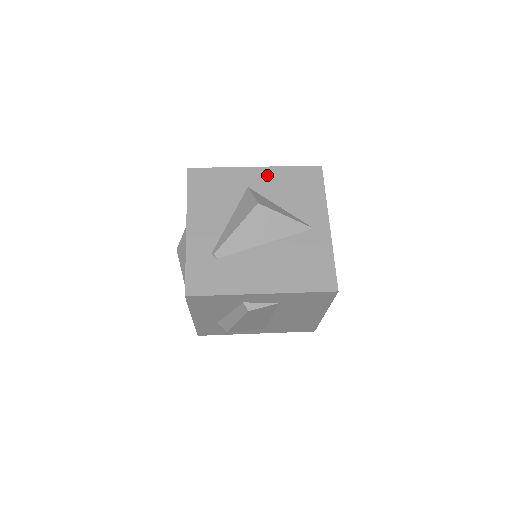
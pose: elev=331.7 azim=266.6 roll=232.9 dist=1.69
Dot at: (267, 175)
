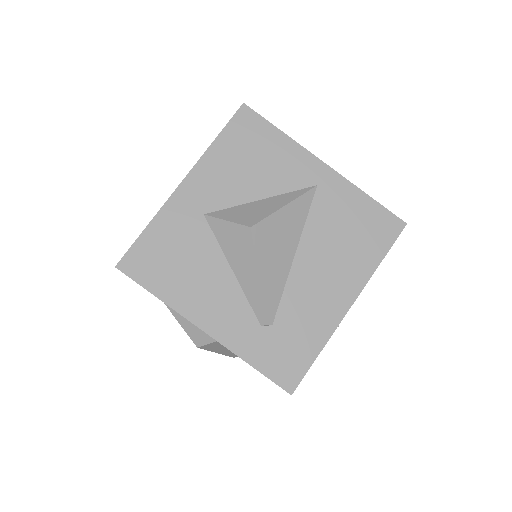
Dot at: (205, 178)
